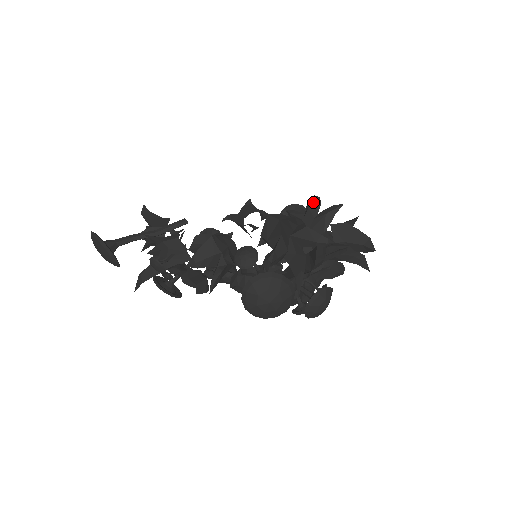
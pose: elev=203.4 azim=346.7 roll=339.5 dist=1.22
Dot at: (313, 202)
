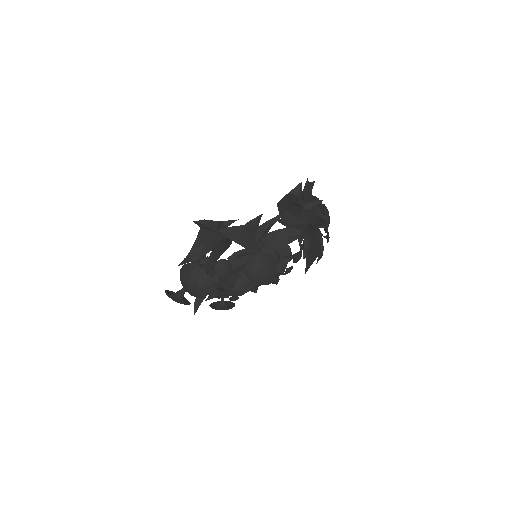
Dot at: occluded
